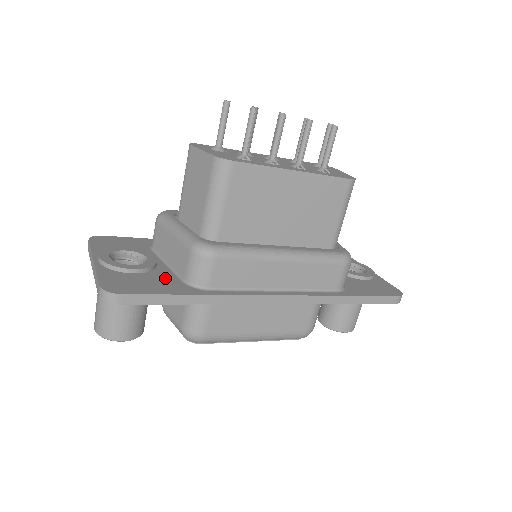
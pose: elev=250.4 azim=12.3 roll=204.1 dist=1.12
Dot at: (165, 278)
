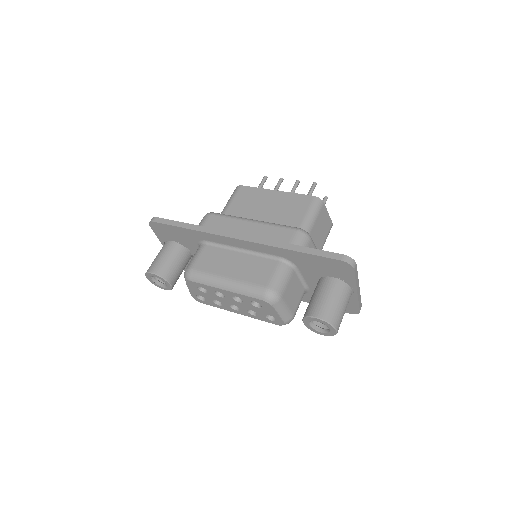
Dot at: occluded
